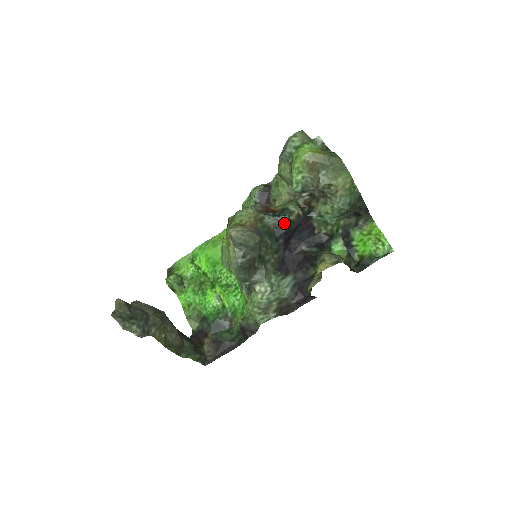
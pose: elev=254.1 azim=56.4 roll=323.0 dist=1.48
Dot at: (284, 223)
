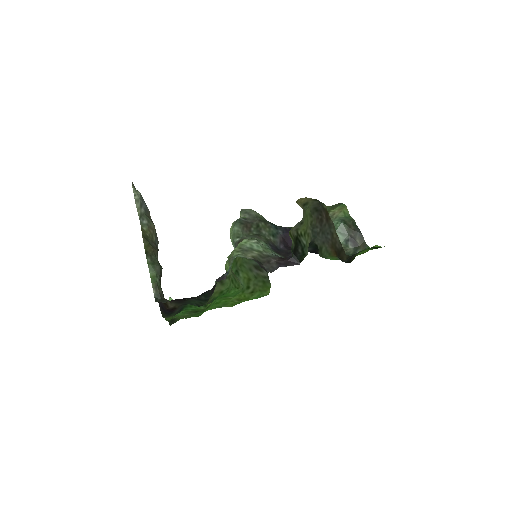
Dot at: (287, 227)
